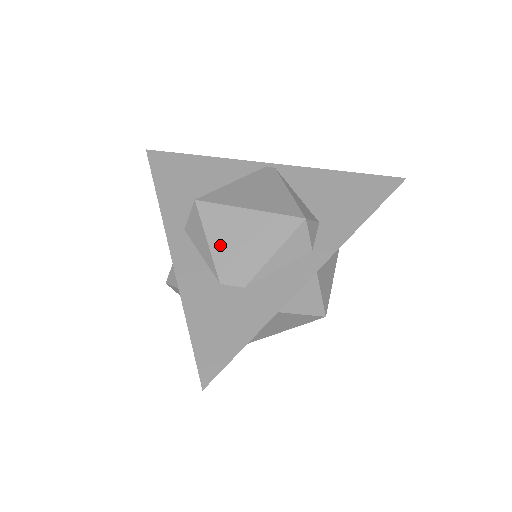
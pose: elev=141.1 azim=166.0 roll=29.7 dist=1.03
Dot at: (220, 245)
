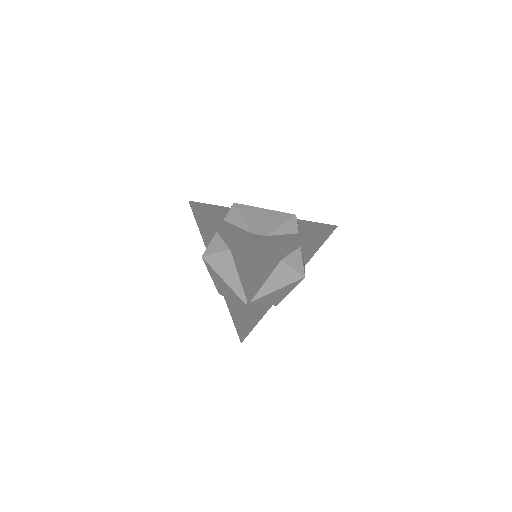
Dot at: (250, 220)
